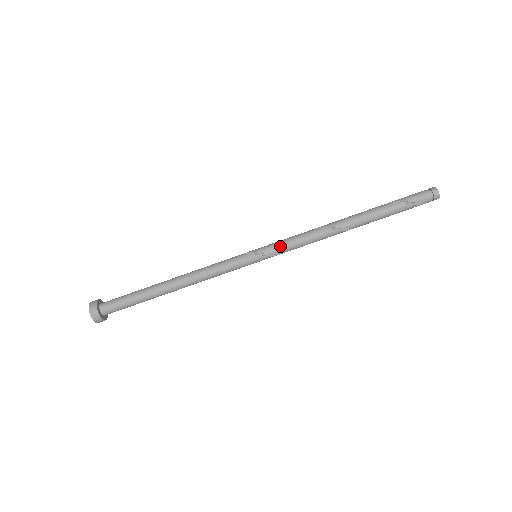
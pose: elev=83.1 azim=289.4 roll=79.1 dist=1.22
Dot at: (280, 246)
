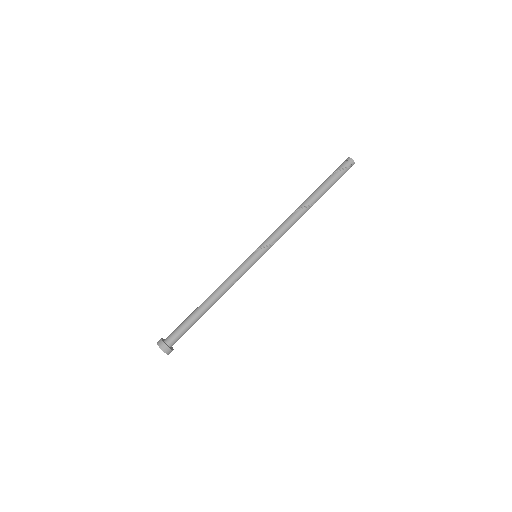
Dot at: (266, 239)
